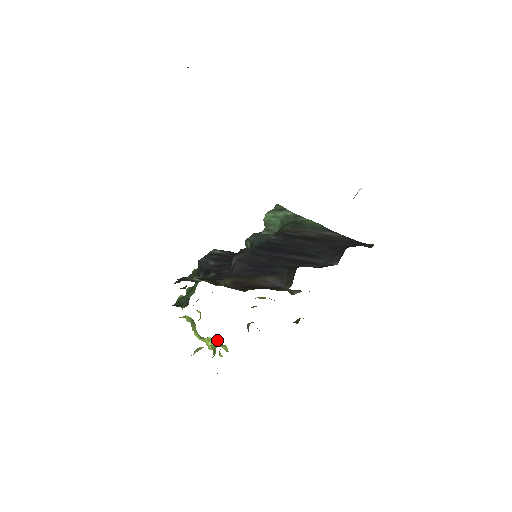
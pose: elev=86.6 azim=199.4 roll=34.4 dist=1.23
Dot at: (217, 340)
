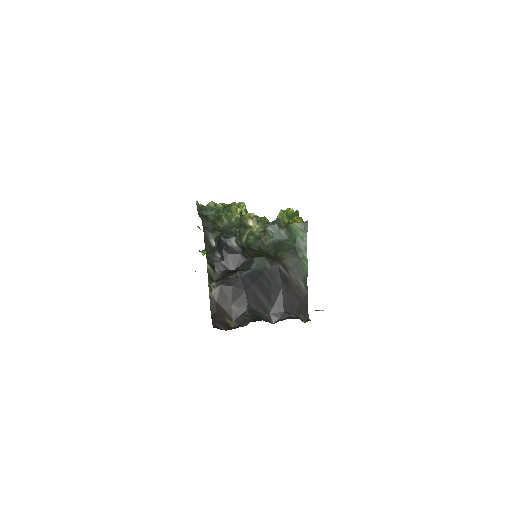
Dot at: occluded
